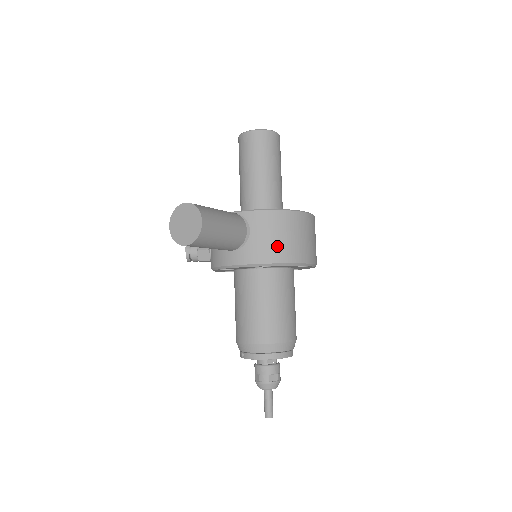
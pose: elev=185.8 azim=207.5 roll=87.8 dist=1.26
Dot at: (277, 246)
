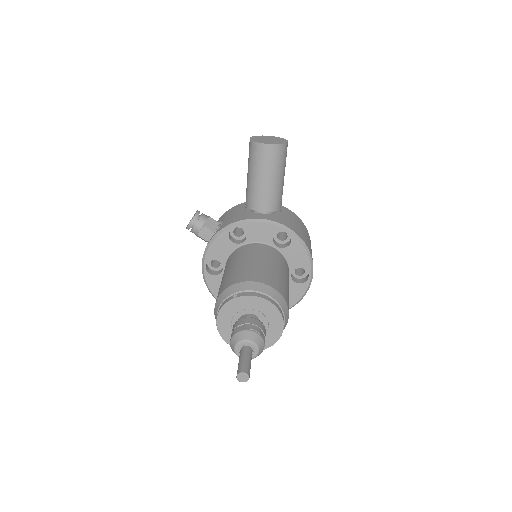
Dot at: (301, 232)
